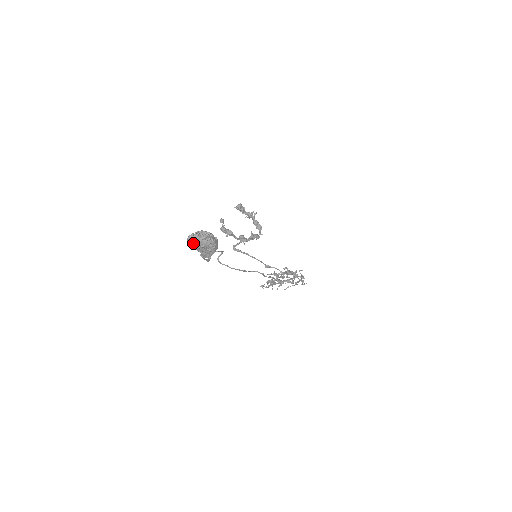
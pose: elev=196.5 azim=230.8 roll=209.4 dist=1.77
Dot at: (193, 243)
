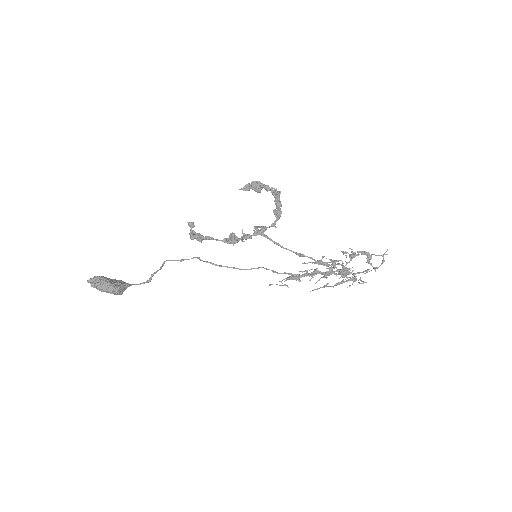
Dot at: occluded
